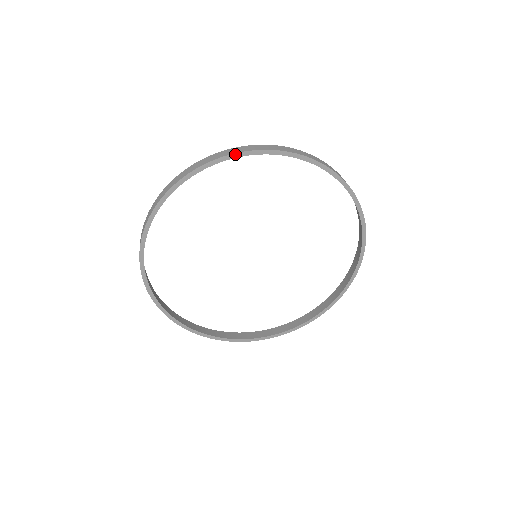
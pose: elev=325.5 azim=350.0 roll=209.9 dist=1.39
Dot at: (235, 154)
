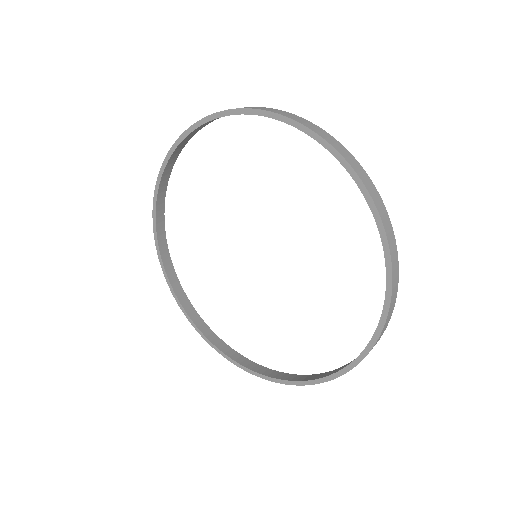
Dot at: (344, 159)
